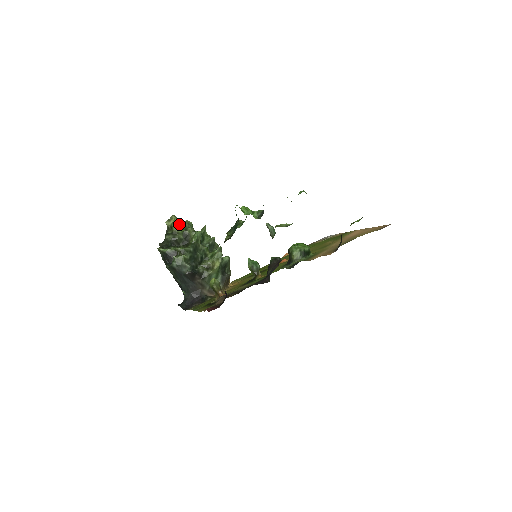
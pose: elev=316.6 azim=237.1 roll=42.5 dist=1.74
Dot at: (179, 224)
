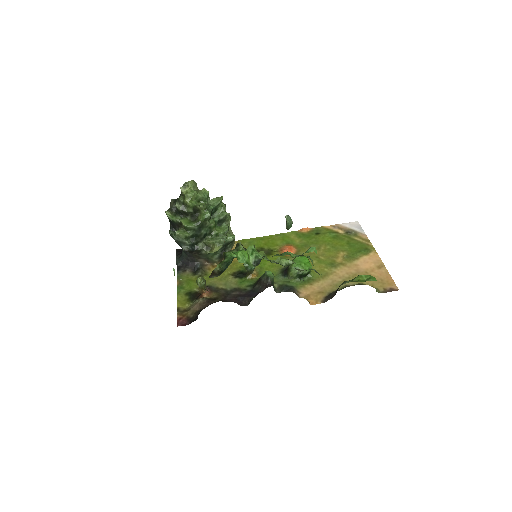
Dot at: (193, 196)
